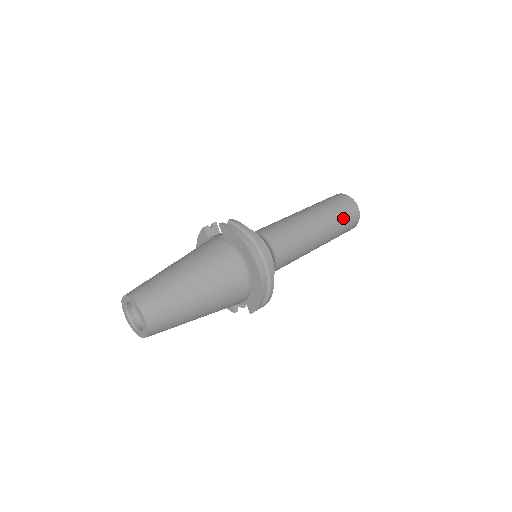
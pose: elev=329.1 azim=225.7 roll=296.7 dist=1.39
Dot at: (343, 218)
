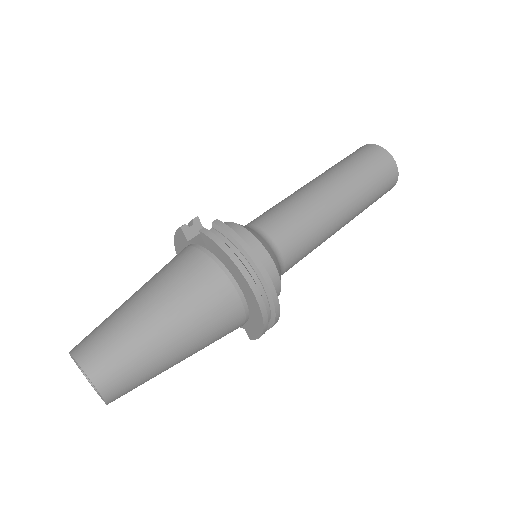
Dot at: (376, 185)
